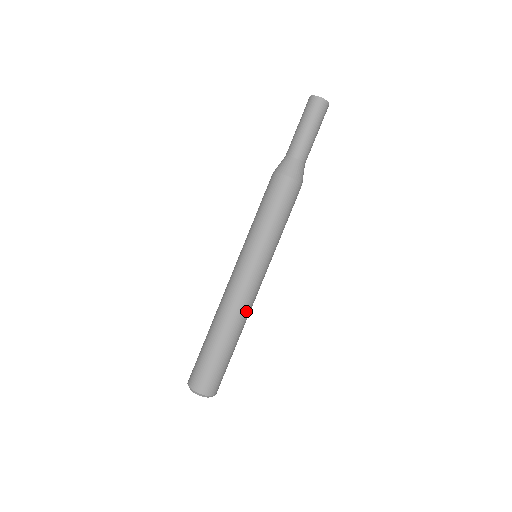
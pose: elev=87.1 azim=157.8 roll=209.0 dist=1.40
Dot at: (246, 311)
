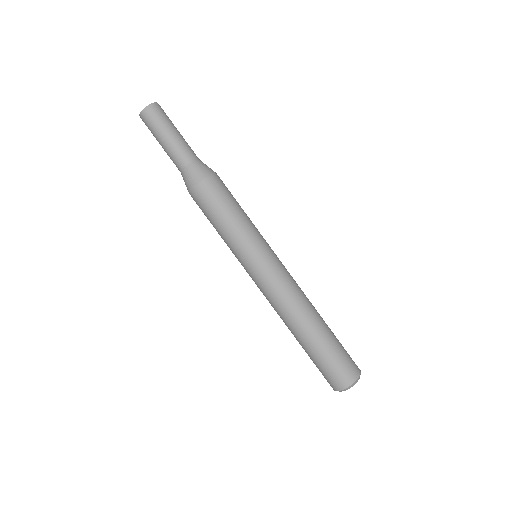
Dot at: (294, 302)
